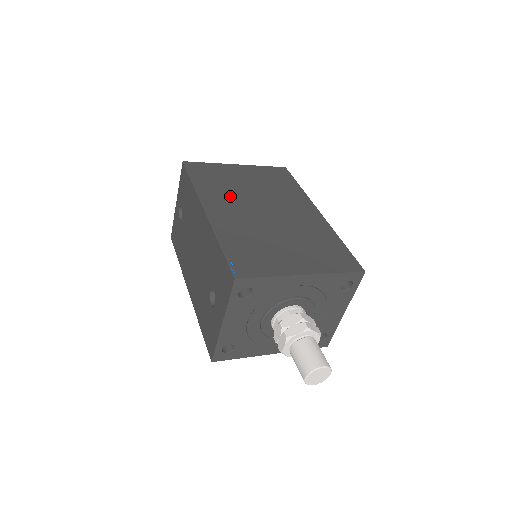
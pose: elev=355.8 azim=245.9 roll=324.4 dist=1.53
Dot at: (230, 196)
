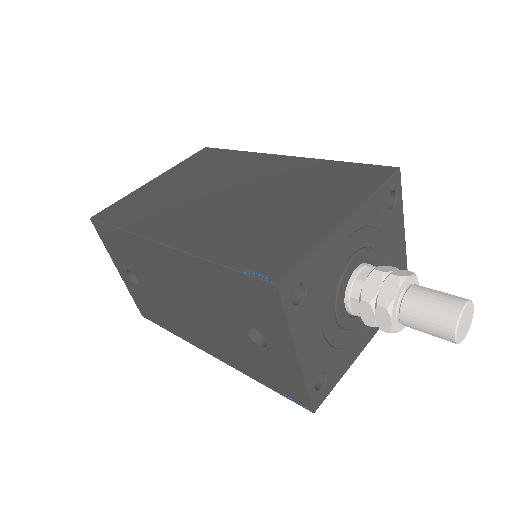
Dot at: (176, 210)
